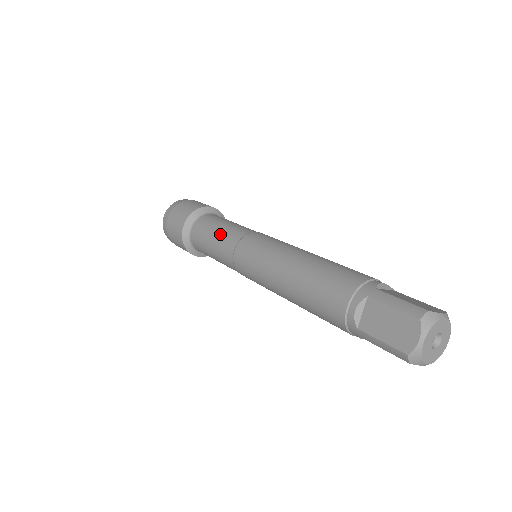
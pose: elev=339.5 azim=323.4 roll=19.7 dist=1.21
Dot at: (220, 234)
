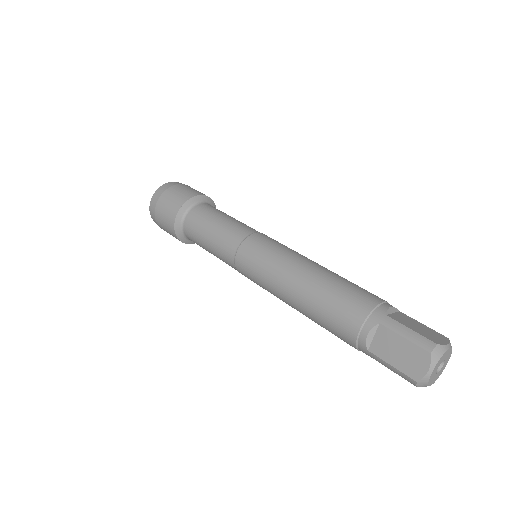
Dot at: (218, 232)
